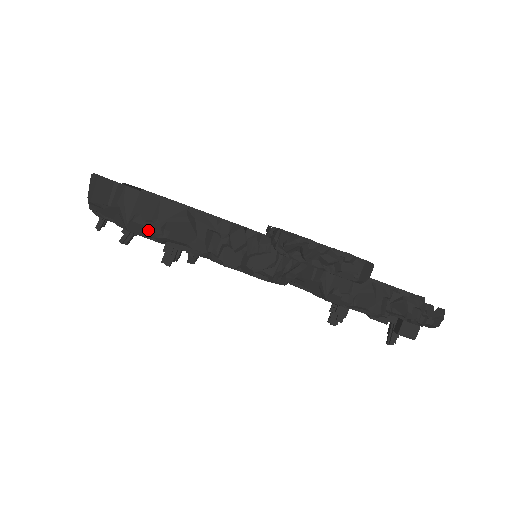
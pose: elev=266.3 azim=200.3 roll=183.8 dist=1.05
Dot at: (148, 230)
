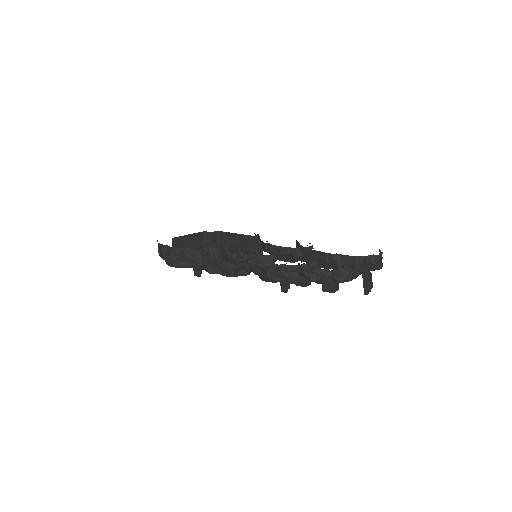
Dot at: (173, 264)
